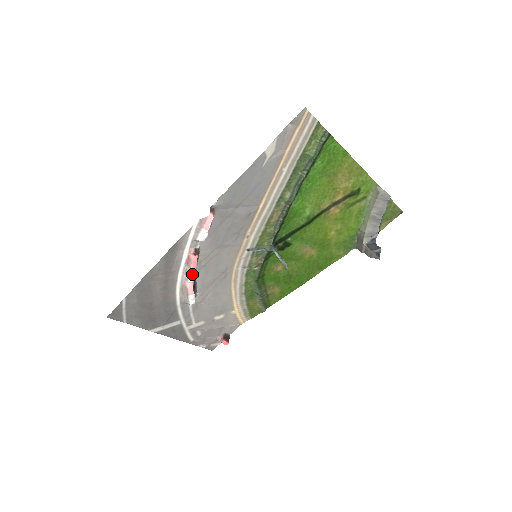
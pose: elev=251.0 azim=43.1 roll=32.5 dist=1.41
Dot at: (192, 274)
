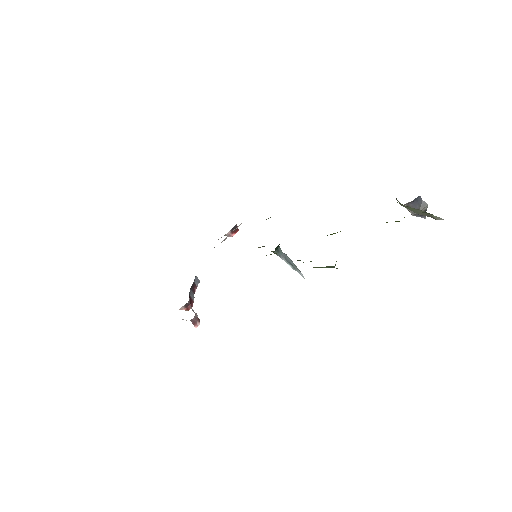
Dot at: occluded
